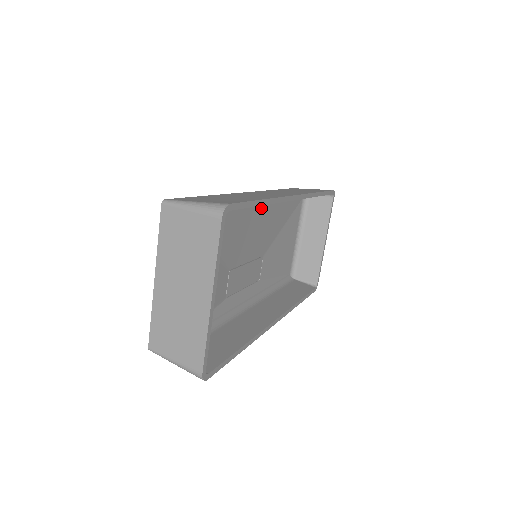
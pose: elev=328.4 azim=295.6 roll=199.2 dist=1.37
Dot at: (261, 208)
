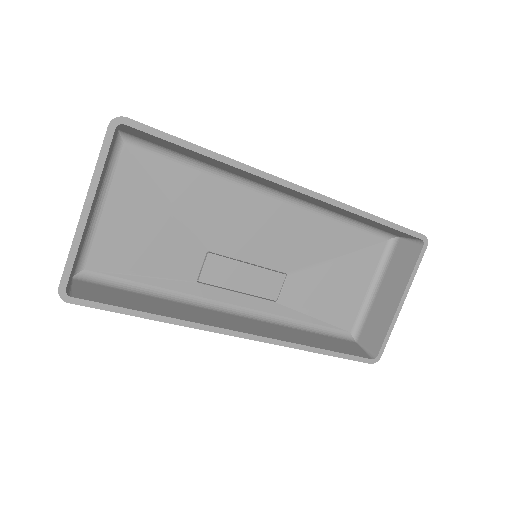
Dot at: (277, 204)
